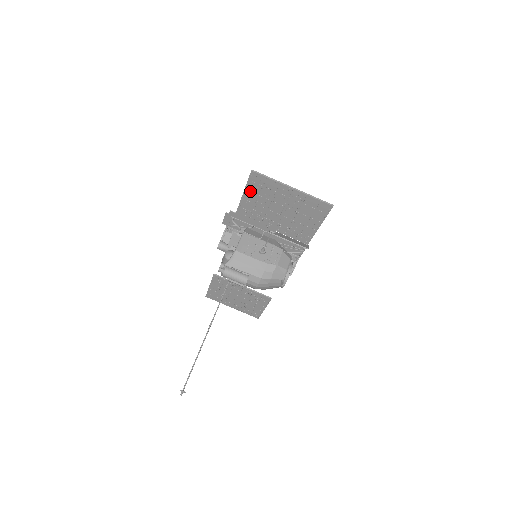
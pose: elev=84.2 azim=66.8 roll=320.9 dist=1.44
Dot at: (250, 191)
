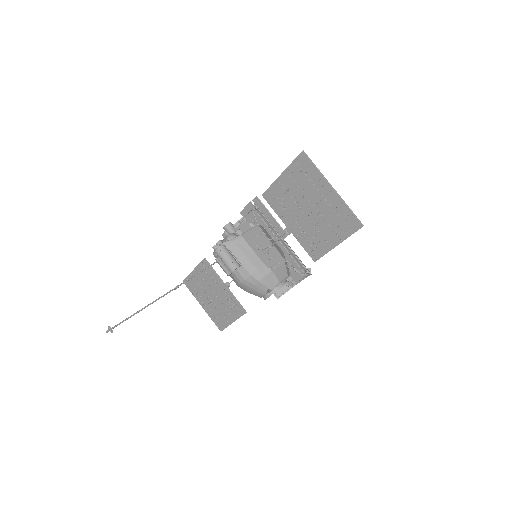
Dot at: (289, 174)
